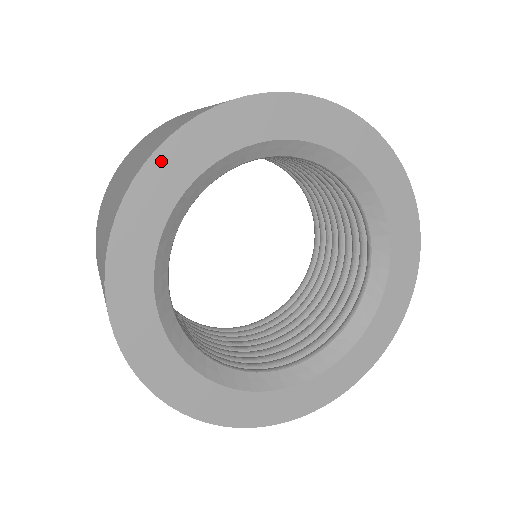
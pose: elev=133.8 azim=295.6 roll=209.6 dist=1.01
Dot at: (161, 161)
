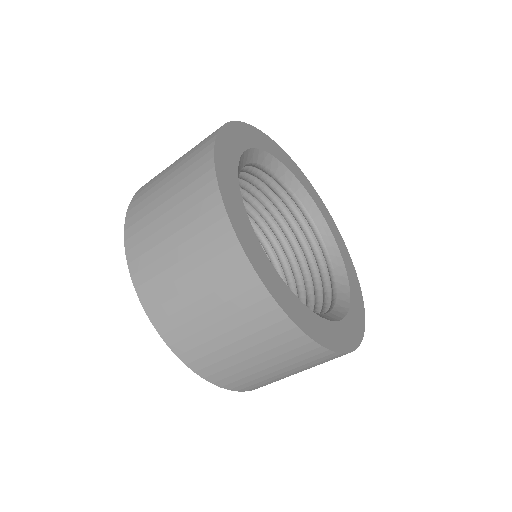
Dot at: (220, 148)
